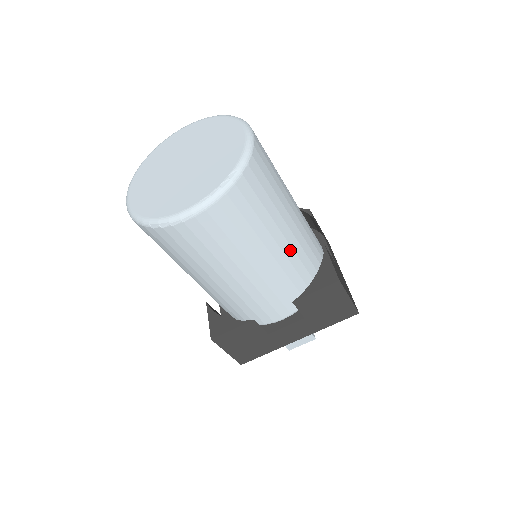
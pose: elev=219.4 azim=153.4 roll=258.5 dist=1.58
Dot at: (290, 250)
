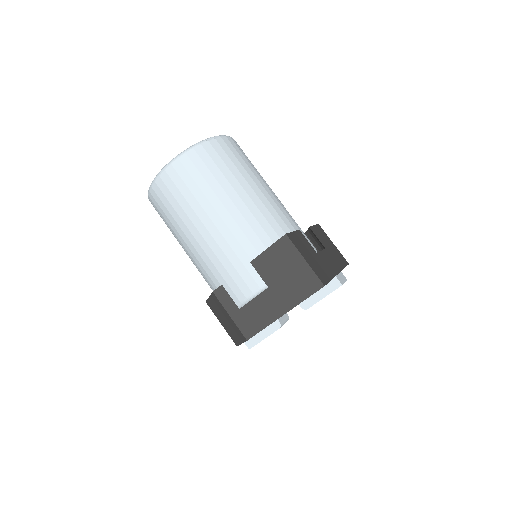
Dot at: occluded
